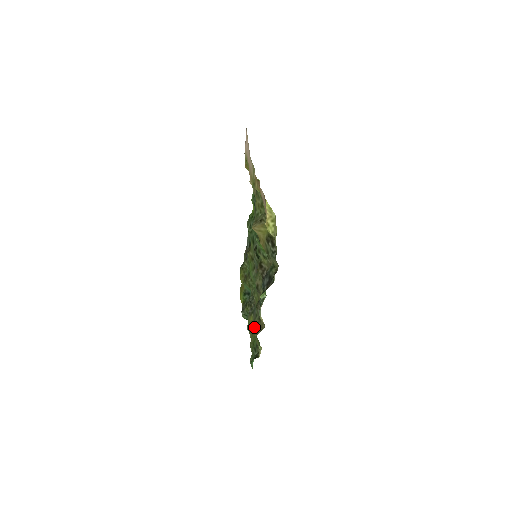
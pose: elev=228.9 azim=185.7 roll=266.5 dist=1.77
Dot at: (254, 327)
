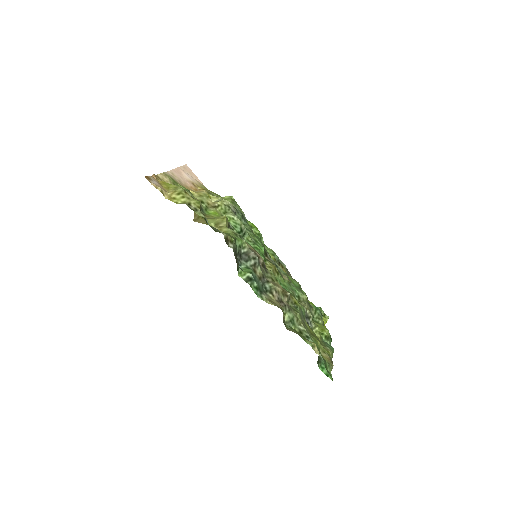
Dot at: (283, 322)
